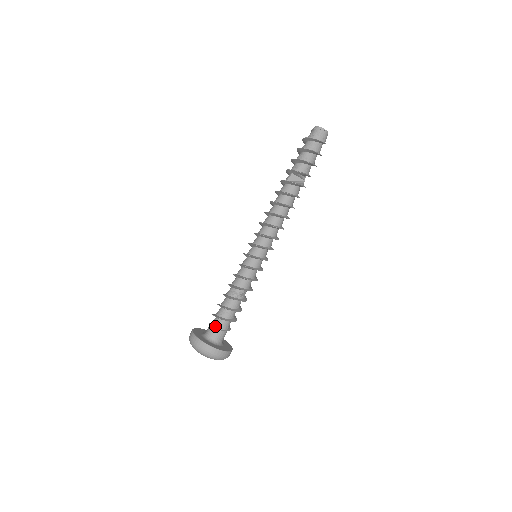
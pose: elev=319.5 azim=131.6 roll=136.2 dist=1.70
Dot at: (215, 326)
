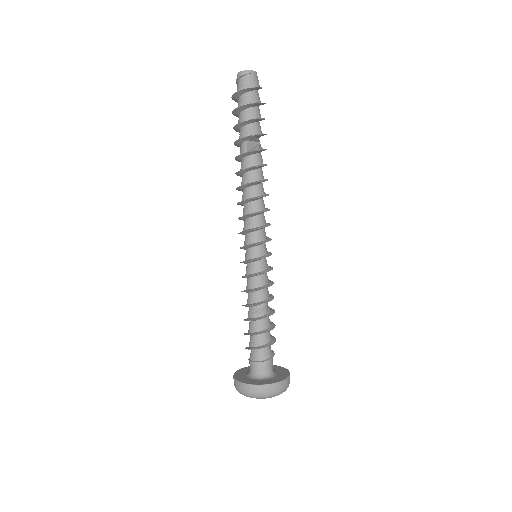
Dot at: (262, 359)
